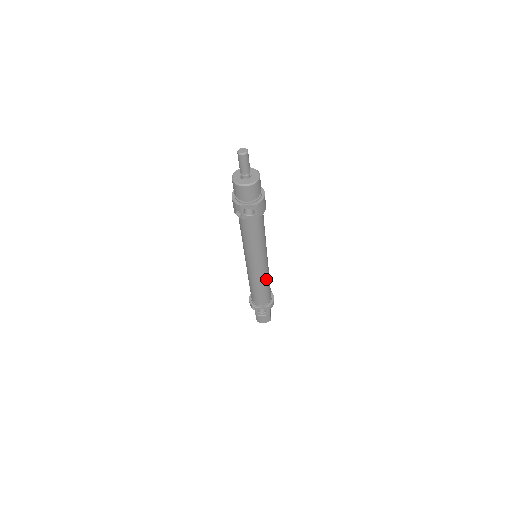
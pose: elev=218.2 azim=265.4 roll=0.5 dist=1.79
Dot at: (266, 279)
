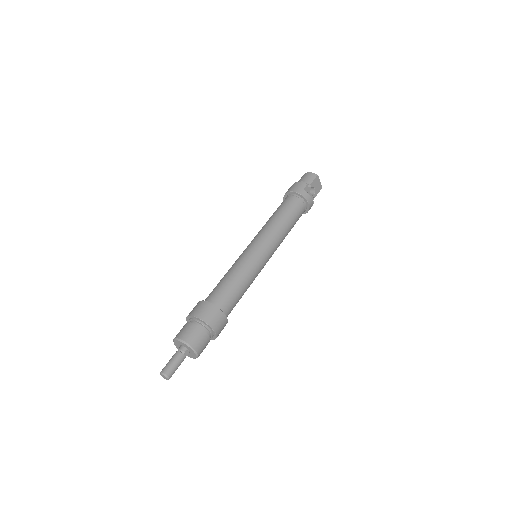
Dot at: (282, 240)
